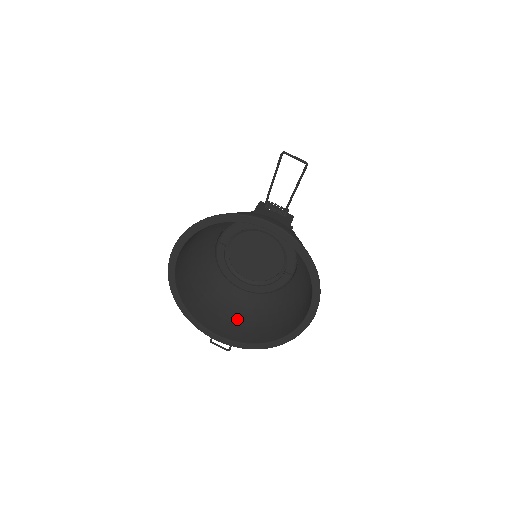
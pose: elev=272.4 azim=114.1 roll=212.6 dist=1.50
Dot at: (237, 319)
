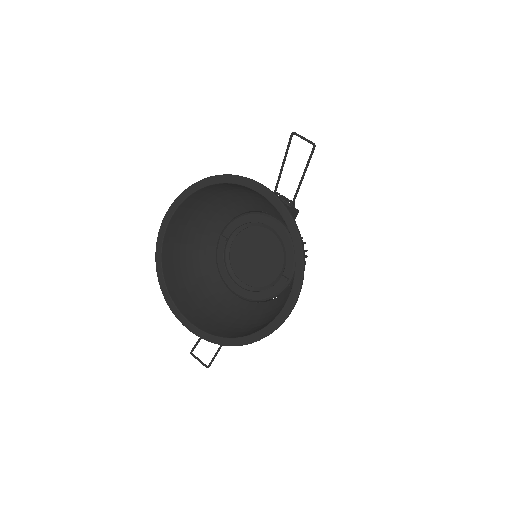
Dot at: (219, 318)
